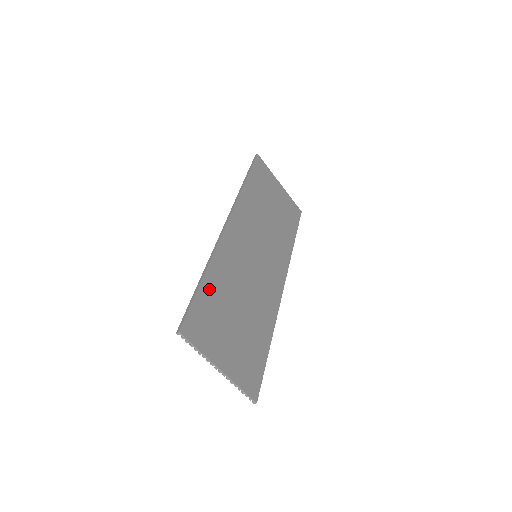
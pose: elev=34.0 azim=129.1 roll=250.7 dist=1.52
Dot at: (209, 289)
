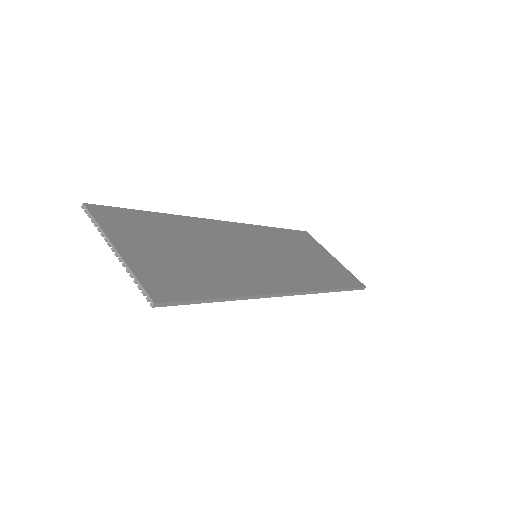
Dot at: (156, 219)
